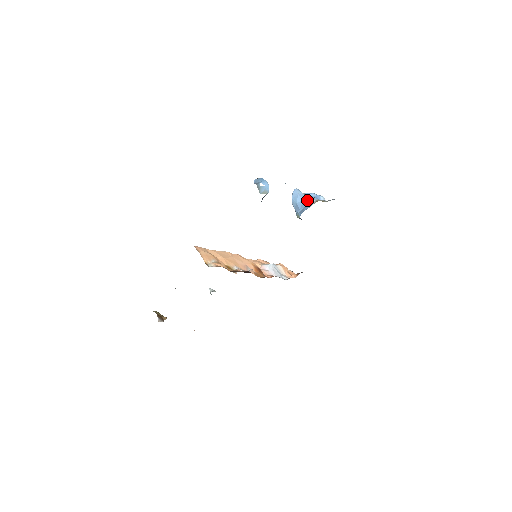
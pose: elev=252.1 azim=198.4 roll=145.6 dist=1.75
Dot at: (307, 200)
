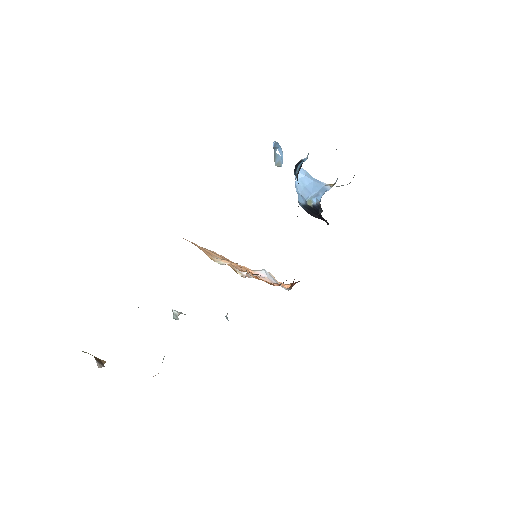
Dot at: (318, 182)
